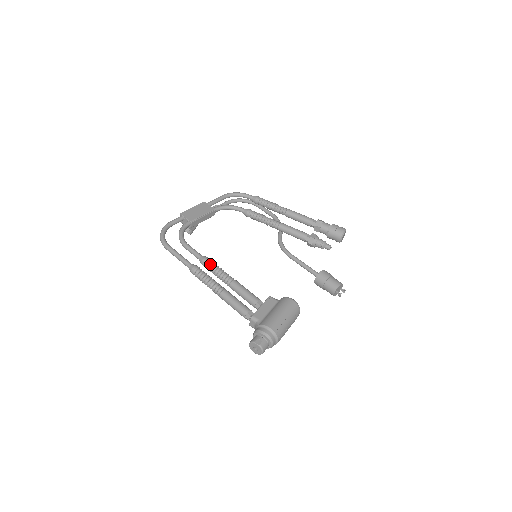
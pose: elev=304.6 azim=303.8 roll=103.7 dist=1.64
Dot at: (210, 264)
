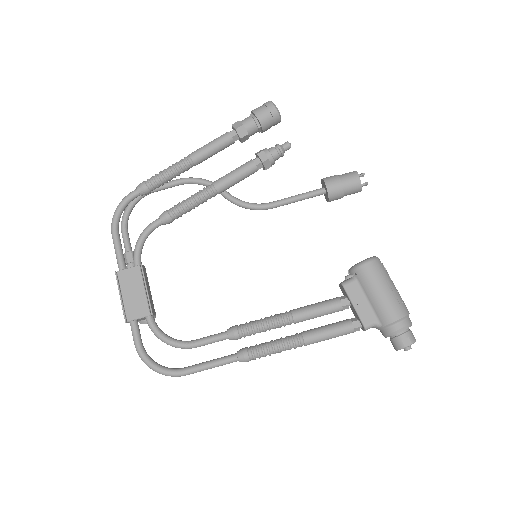
Dot at: (248, 332)
